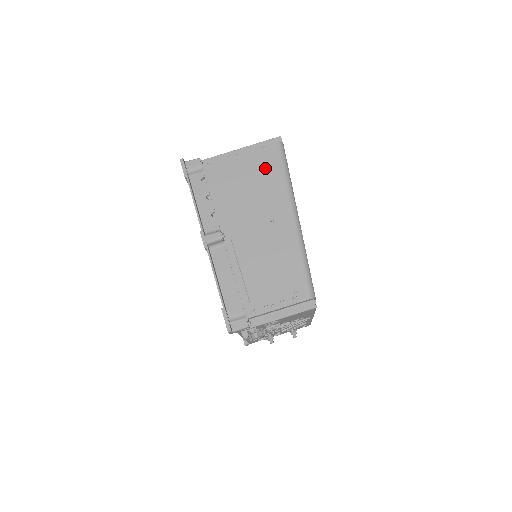
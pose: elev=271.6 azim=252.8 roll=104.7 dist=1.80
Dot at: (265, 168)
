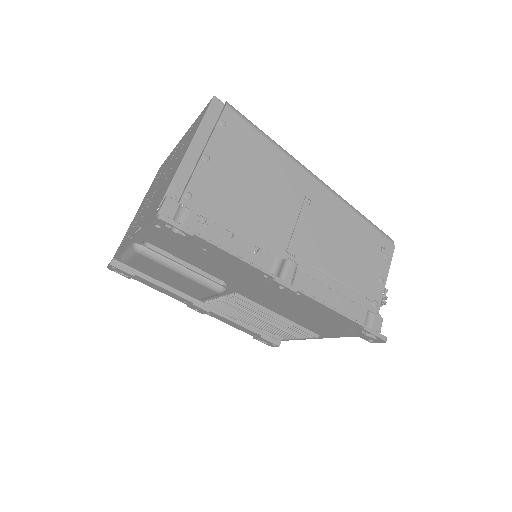
Dot at: (246, 148)
